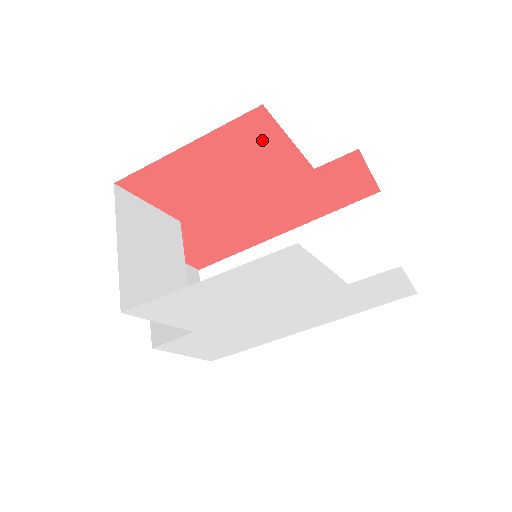
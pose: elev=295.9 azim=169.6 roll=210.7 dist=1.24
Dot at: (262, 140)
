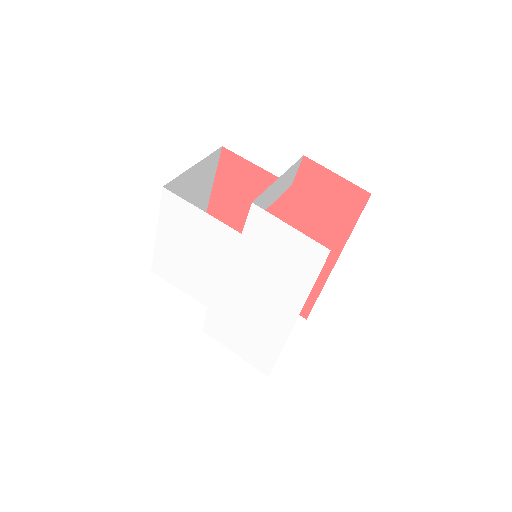
Dot at: (242, 171)
